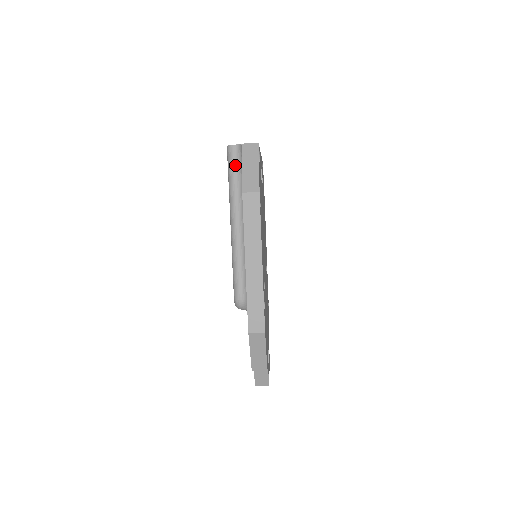
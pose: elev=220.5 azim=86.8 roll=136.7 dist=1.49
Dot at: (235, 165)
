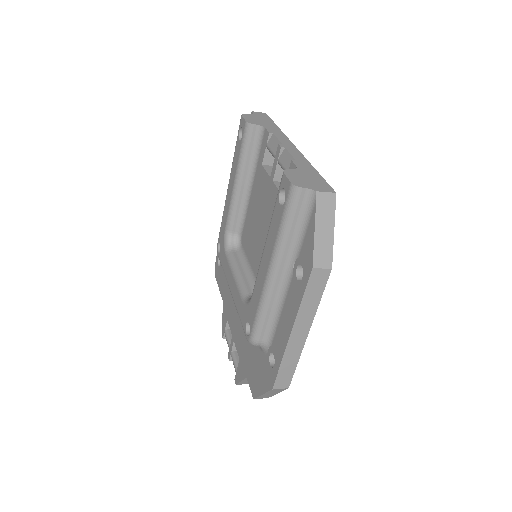
Dot at: (298, 212)
